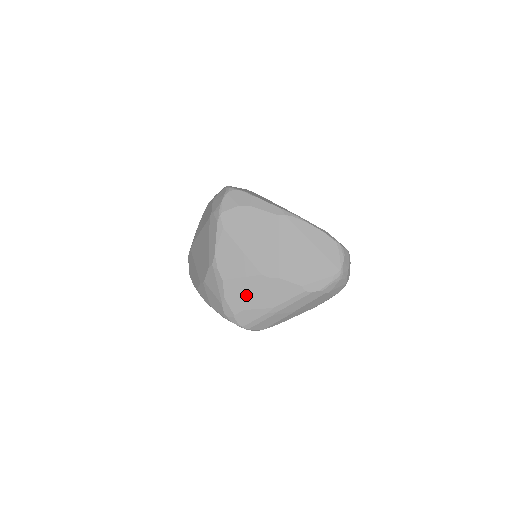
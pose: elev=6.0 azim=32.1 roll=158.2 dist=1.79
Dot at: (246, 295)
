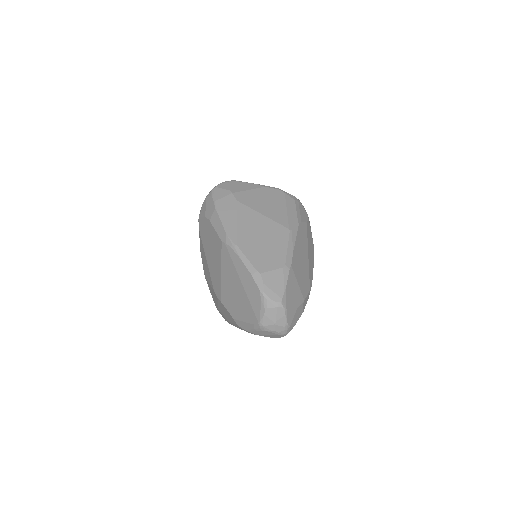
Dot at: (215, 299)
